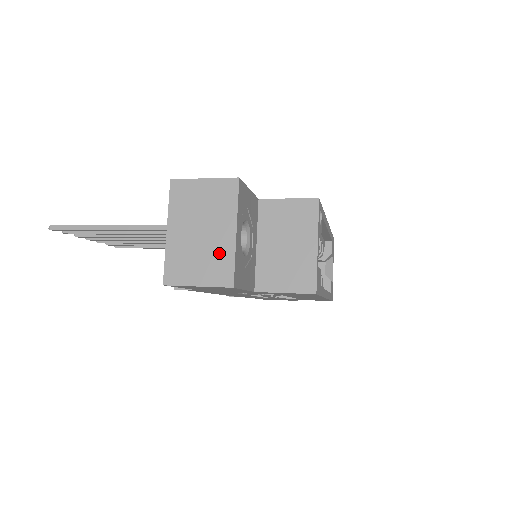
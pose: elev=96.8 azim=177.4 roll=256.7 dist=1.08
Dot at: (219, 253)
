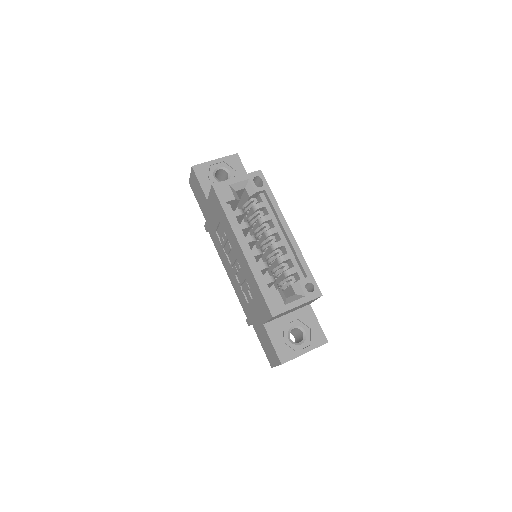
Dot at: occluded
